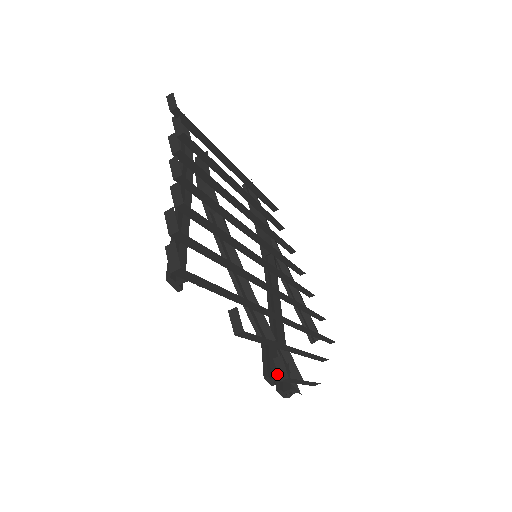
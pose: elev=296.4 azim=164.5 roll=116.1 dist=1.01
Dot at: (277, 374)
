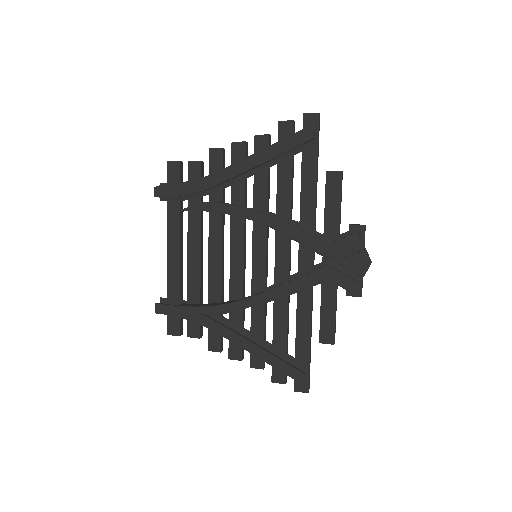
Dot at: occluded
